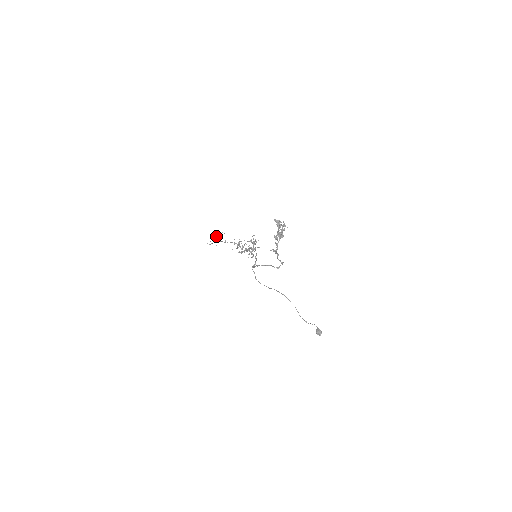
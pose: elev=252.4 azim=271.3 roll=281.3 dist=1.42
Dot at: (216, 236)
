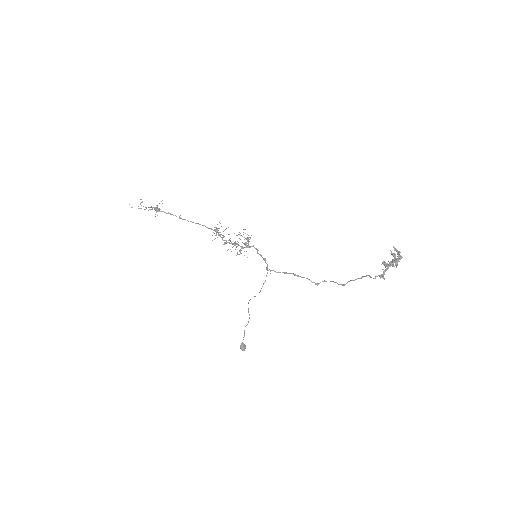
Dot at: occluded
